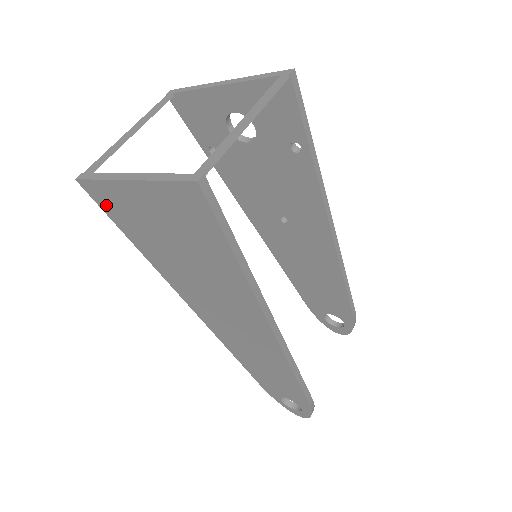
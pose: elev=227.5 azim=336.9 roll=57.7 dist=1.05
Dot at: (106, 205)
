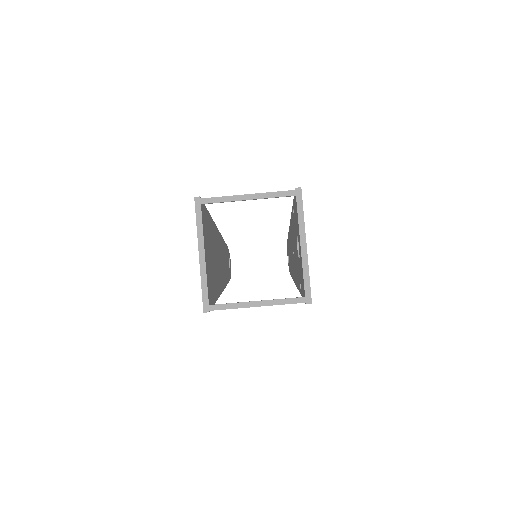
Dot at: occluded
